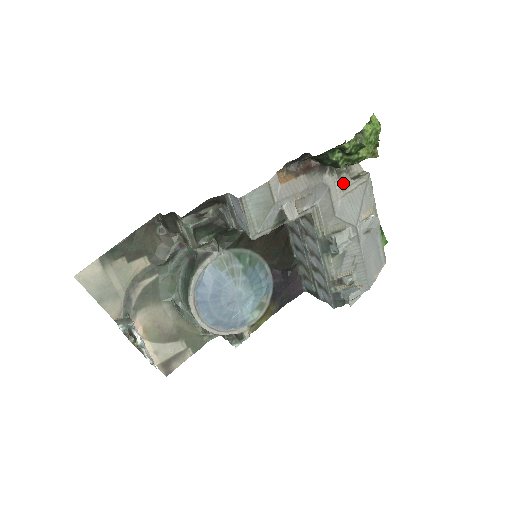
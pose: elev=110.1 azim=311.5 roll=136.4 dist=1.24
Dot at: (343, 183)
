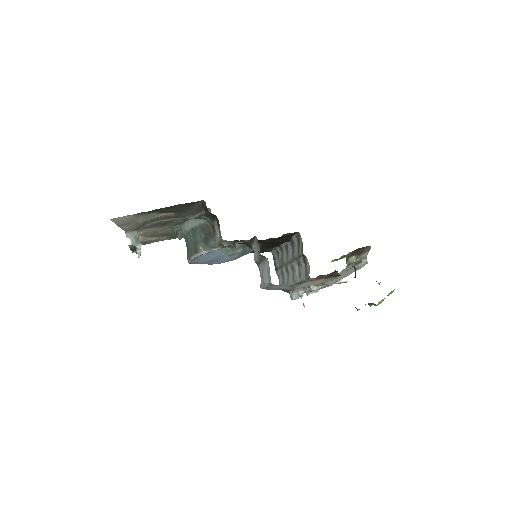
Dot at: (346, 269)
